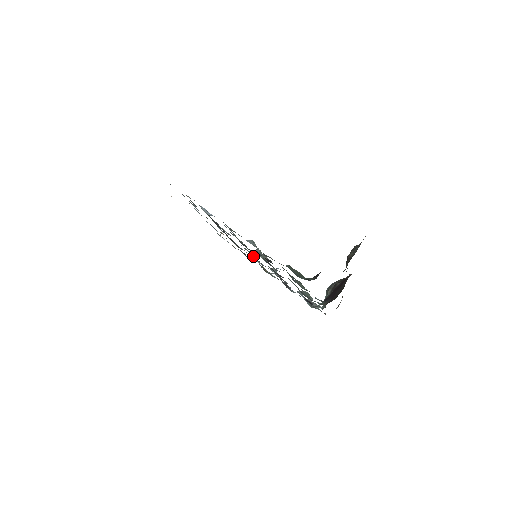
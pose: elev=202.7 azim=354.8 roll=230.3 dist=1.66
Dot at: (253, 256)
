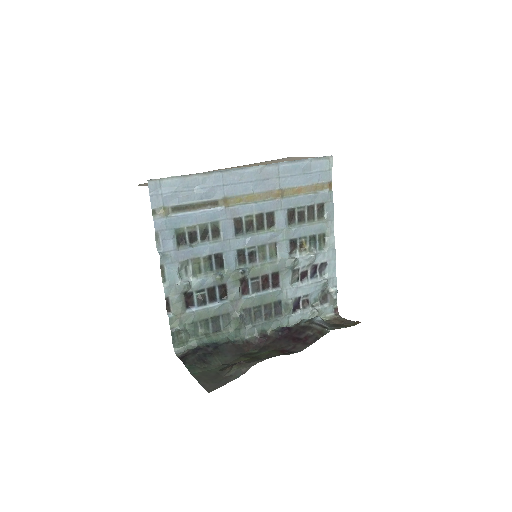
Dot at: (271, 245)
